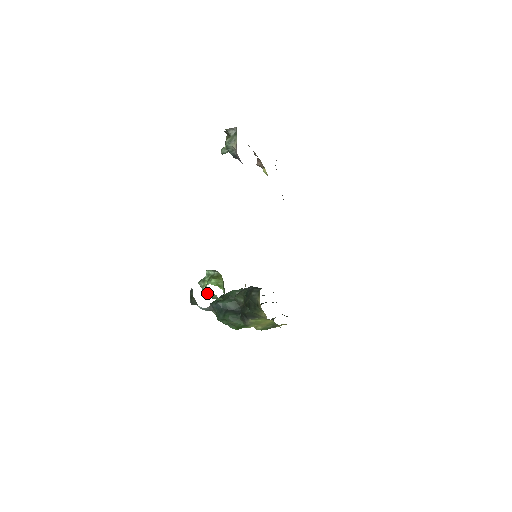
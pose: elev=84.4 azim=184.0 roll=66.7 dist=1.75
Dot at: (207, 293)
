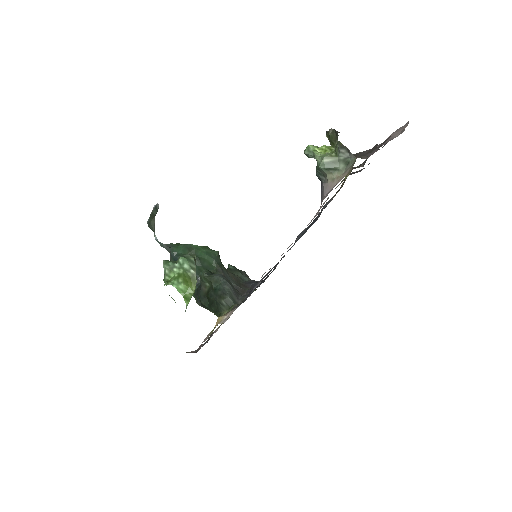
Dot at: occluded
